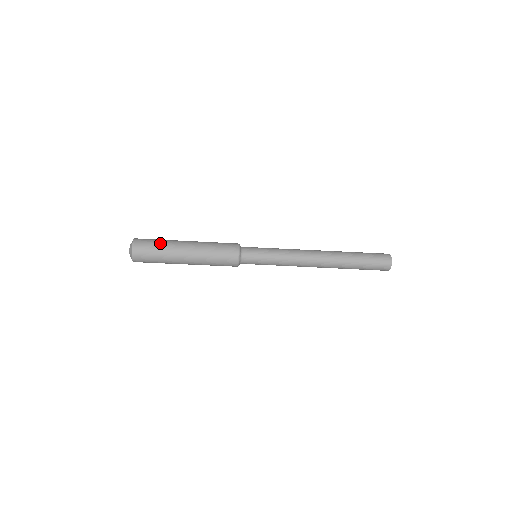
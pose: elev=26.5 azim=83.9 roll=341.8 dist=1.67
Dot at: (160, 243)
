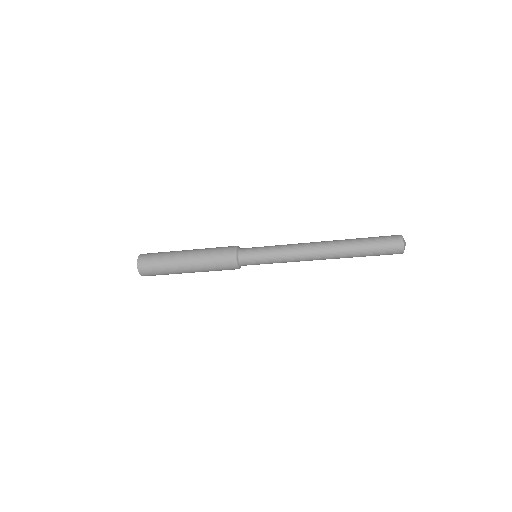
Dot at: (164, 252)
